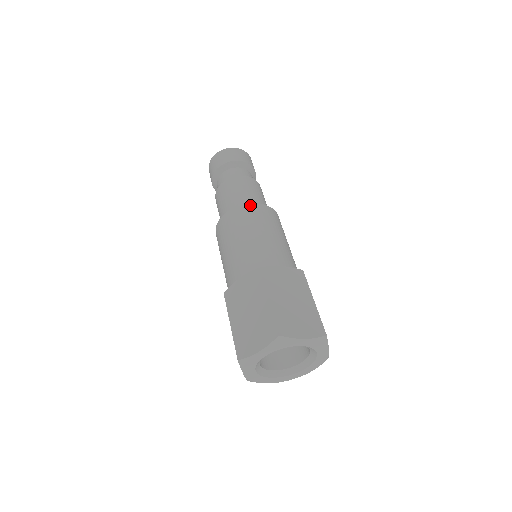
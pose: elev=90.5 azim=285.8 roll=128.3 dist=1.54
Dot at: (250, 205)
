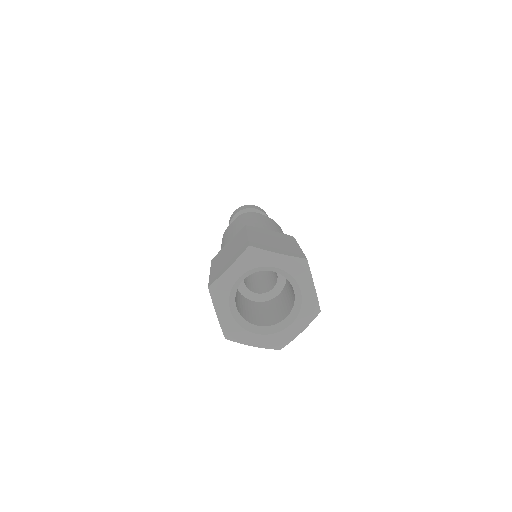
Dot at: (253, 214)
